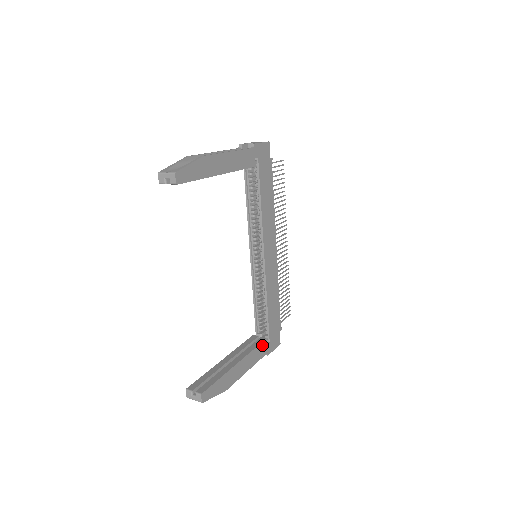
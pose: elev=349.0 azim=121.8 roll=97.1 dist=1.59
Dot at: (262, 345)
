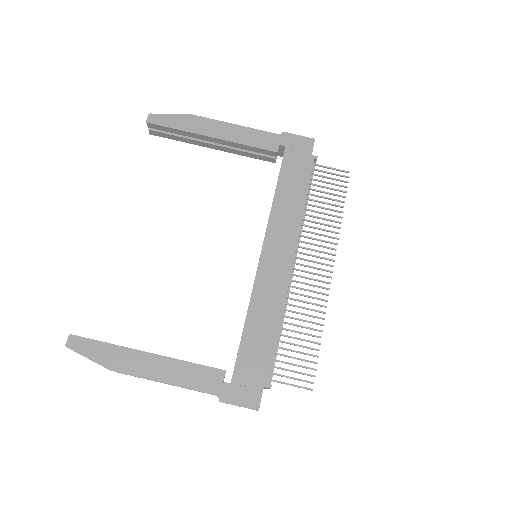
Dot at: (211, 372)
